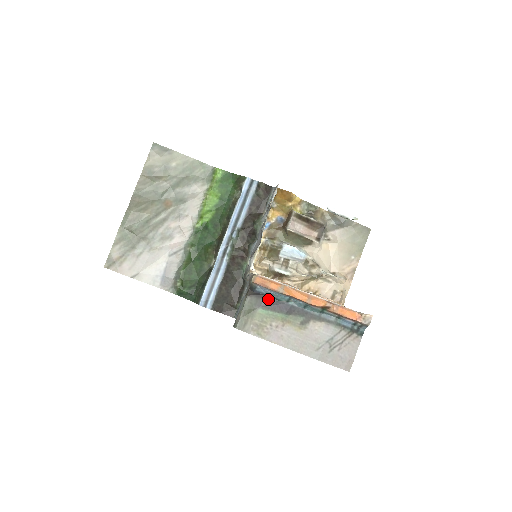
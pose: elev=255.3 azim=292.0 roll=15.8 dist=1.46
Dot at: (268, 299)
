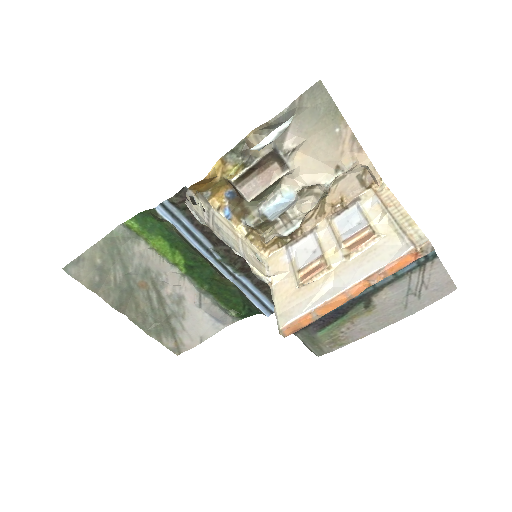
Dot at: (314, 323)
